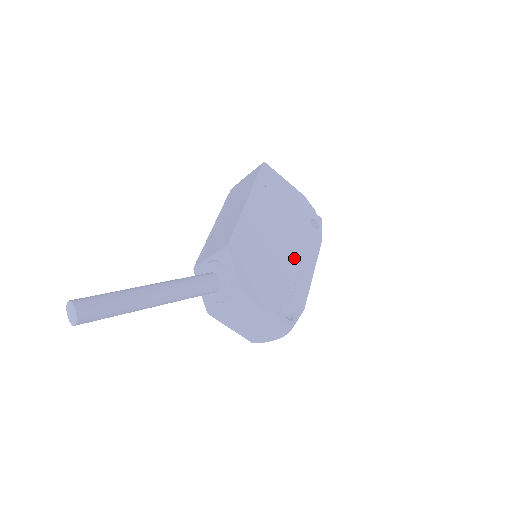
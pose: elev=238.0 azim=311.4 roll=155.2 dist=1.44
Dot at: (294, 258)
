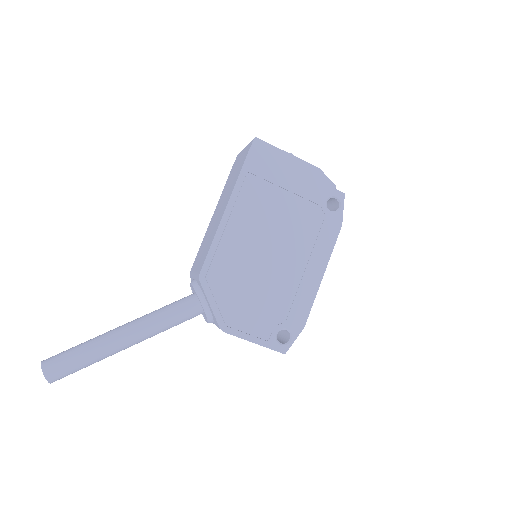
Dot at: (294, 265)
